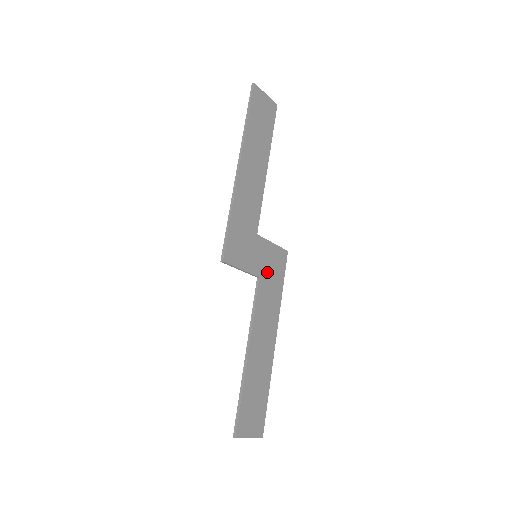
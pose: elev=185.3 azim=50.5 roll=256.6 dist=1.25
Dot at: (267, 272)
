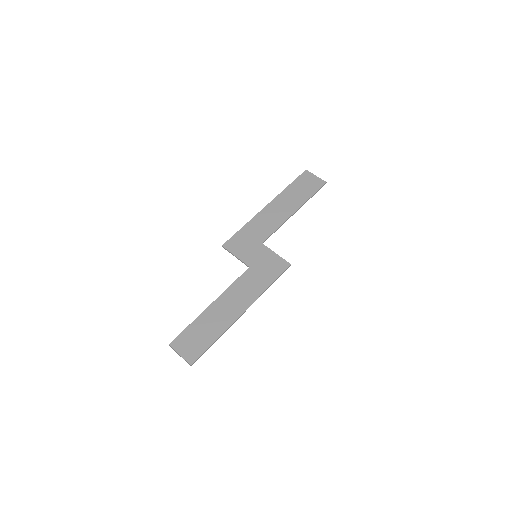
Dot at: (260, 268)
